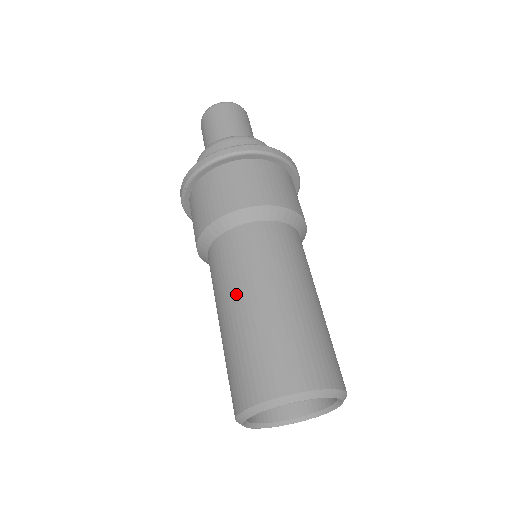
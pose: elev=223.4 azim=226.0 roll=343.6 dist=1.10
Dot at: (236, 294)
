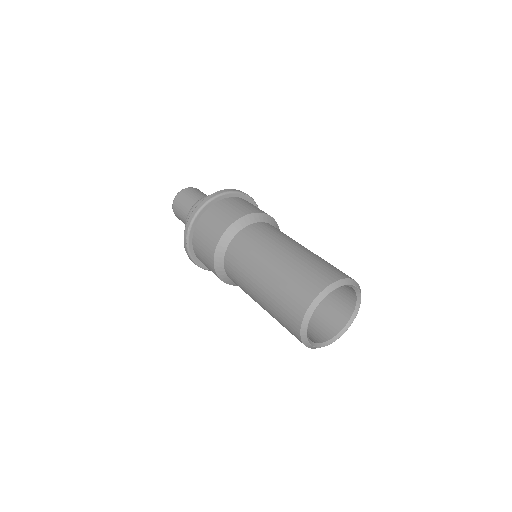
Dot at: (252, 293)
